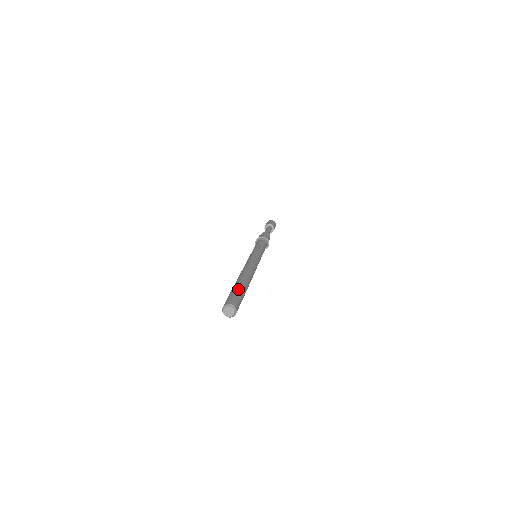
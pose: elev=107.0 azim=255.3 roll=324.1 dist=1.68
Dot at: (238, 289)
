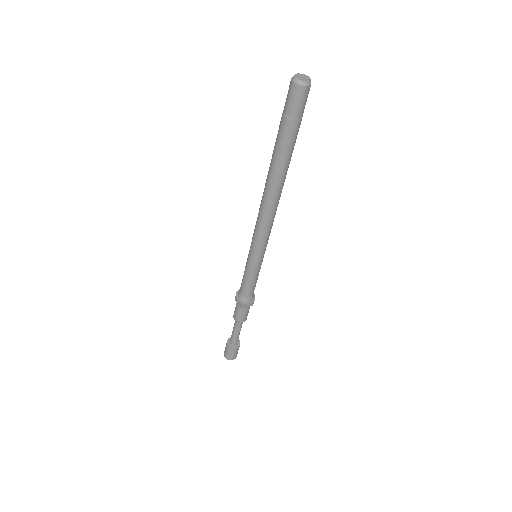
Dot at: occluded
